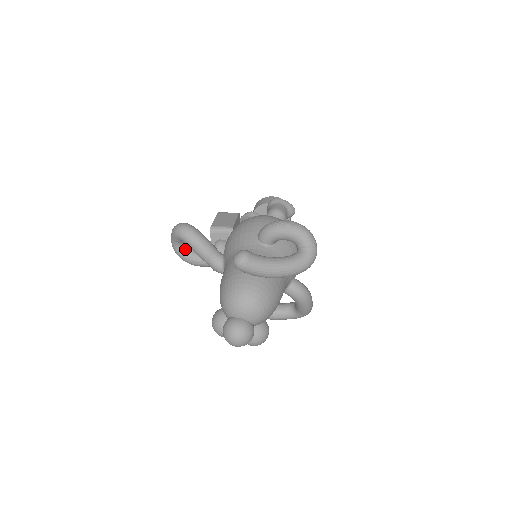
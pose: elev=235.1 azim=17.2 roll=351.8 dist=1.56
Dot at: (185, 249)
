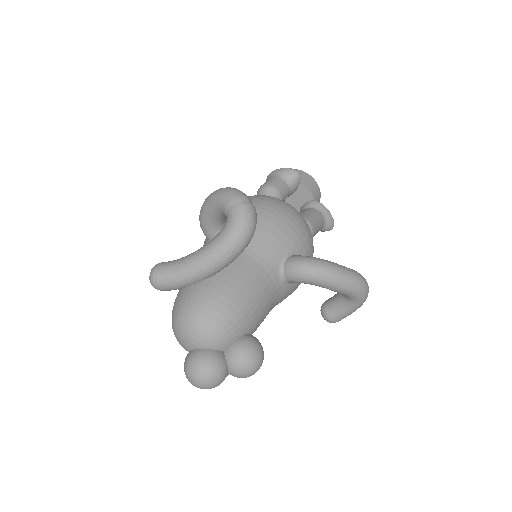
Dot at: occluded
